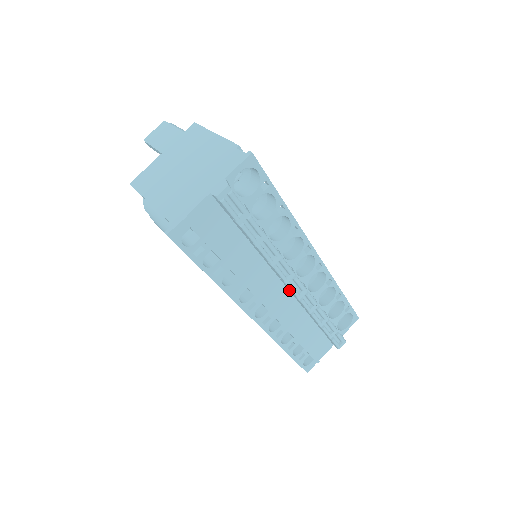
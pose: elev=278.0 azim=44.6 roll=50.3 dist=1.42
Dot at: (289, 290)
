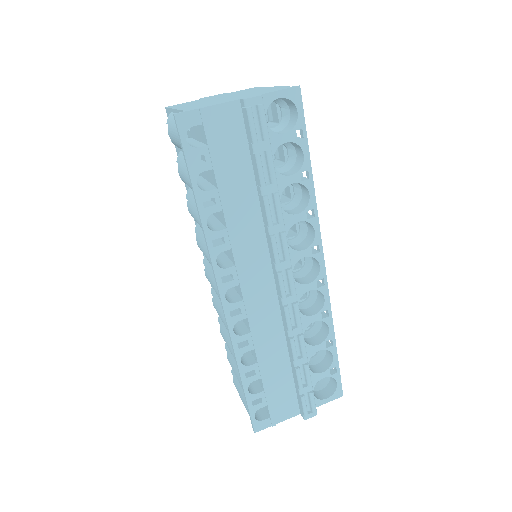
Dot at: (277, 289)
